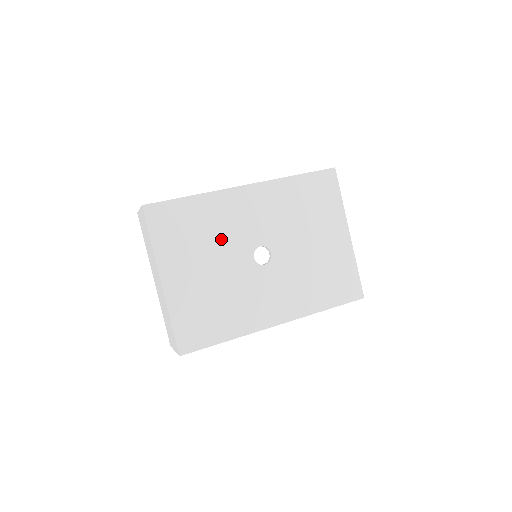
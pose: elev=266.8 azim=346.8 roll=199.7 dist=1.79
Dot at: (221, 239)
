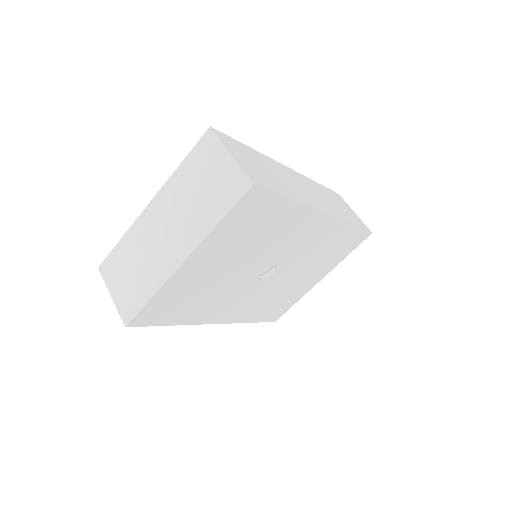
Dot at: (263, 248)
